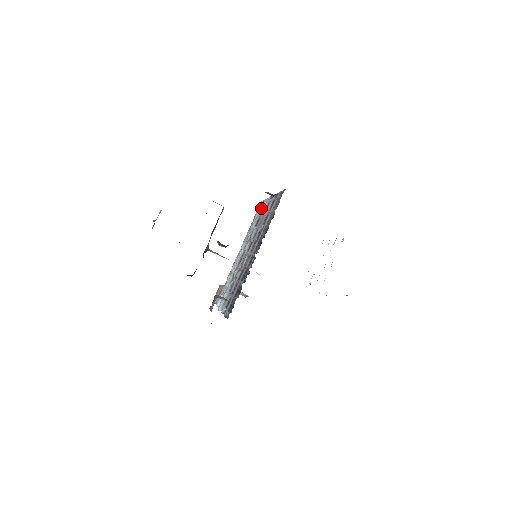
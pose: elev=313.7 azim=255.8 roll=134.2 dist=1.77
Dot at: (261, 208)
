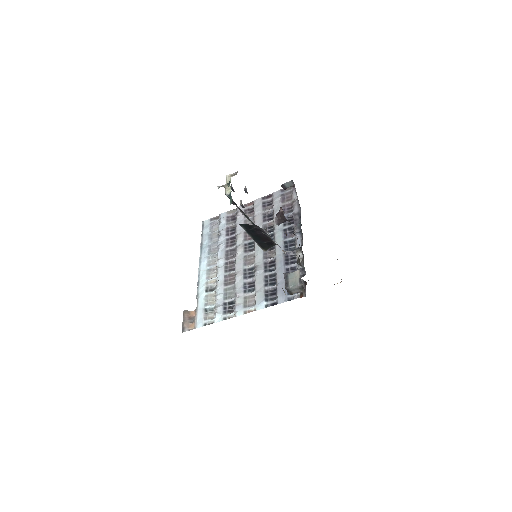
Dot at: (223, 220)
